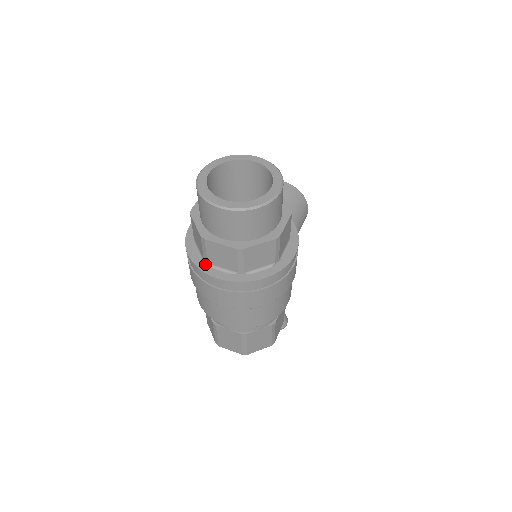
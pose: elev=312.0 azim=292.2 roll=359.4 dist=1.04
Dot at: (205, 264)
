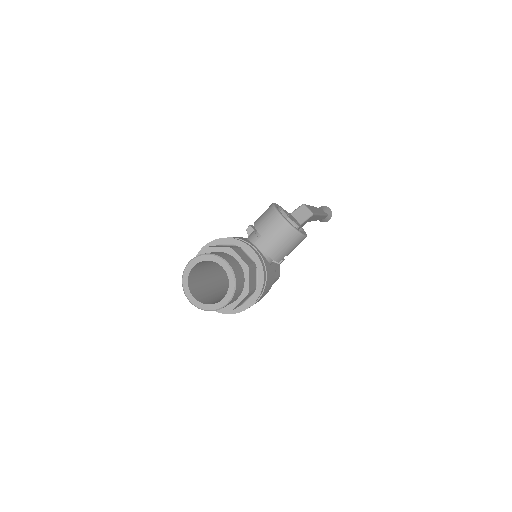
Dot at: occluded
